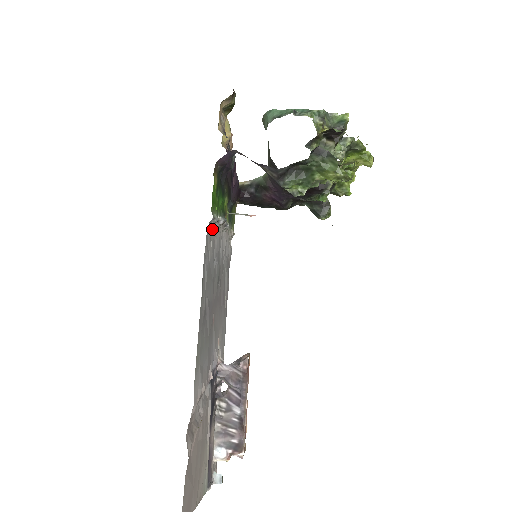
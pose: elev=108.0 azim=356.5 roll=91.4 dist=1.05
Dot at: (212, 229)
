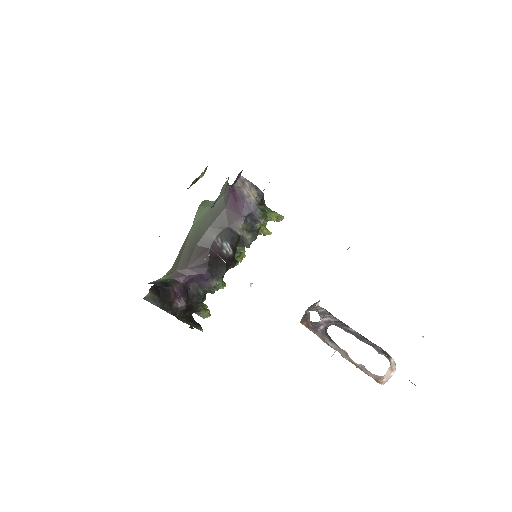
Dot at: occluded
